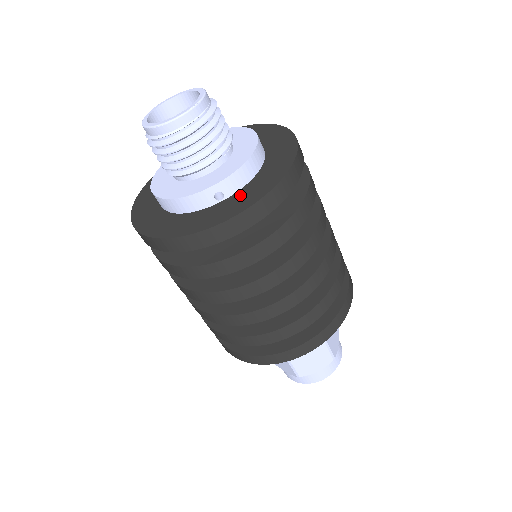
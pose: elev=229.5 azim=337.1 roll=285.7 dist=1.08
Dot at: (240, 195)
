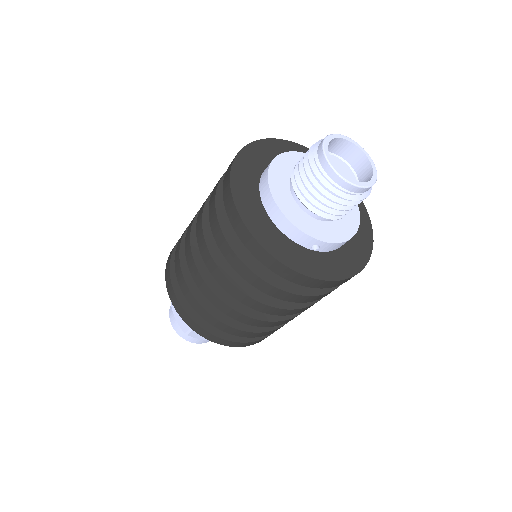
Dot at: (327, 259)
